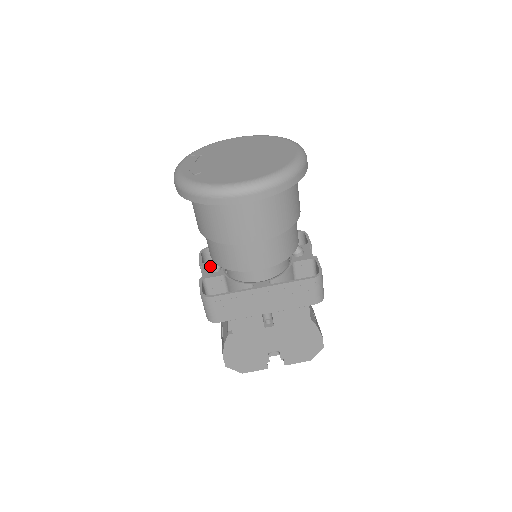
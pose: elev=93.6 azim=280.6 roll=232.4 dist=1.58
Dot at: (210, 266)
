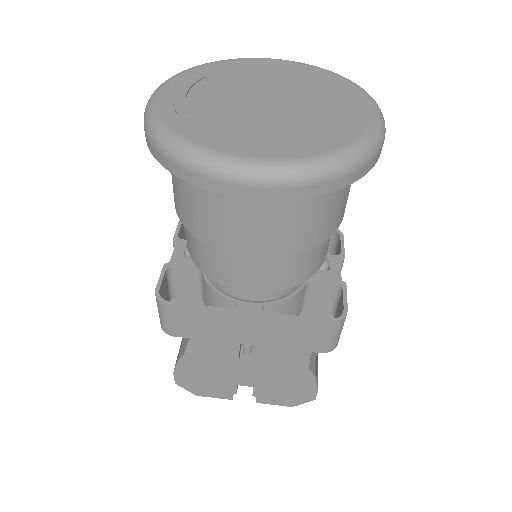
Dot at: (185, 249)
